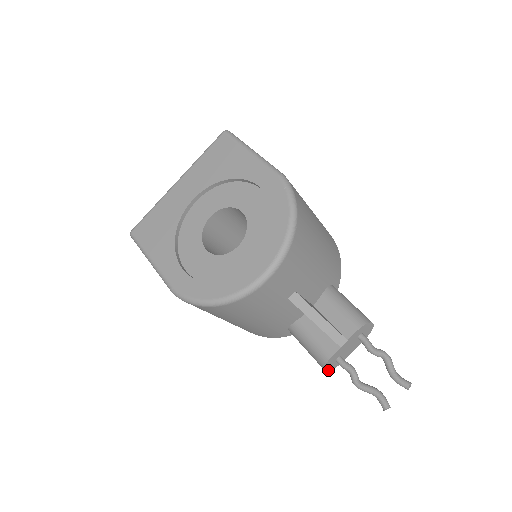
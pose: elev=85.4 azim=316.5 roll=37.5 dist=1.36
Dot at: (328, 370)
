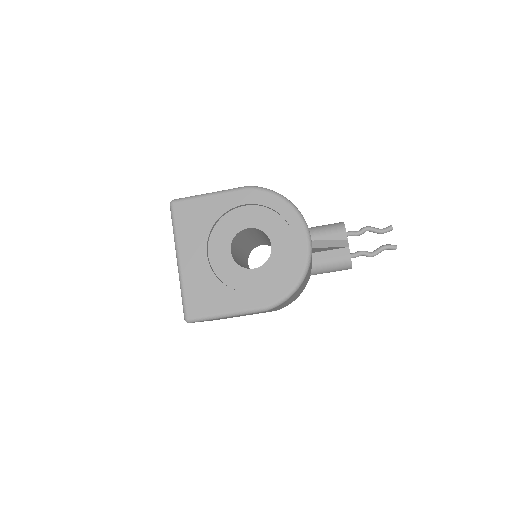
Dot at: occluded
